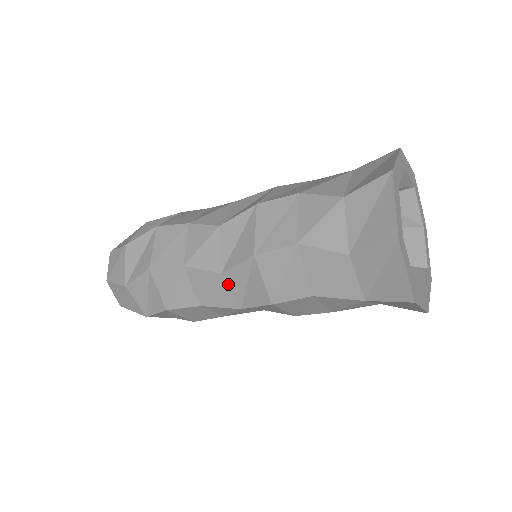
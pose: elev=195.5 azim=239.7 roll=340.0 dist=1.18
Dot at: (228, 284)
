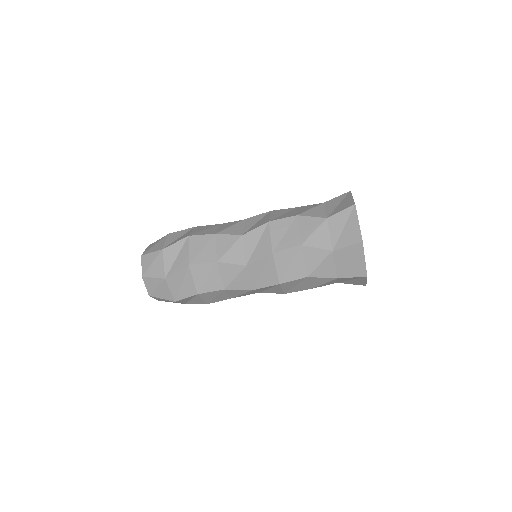
Dot at: (249, 273)
